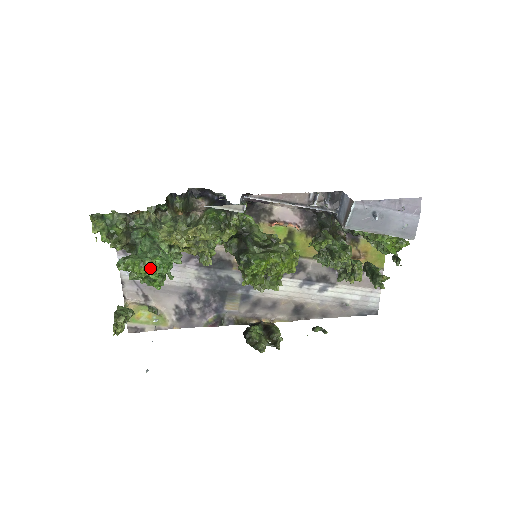
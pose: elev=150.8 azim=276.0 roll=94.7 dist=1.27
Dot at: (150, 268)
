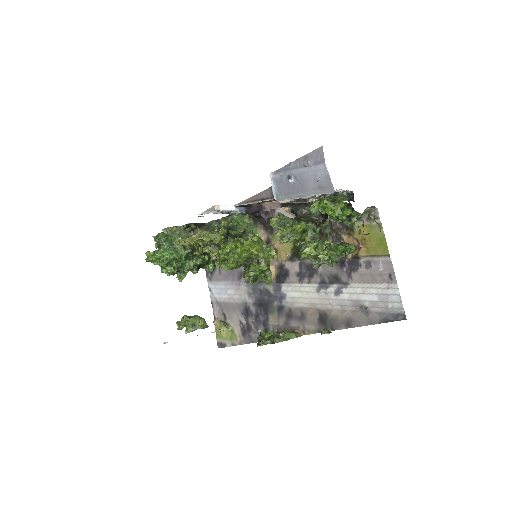
Dot at: (155, 256)
